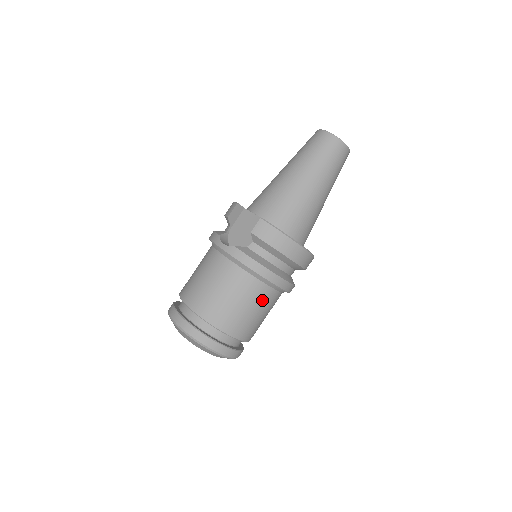
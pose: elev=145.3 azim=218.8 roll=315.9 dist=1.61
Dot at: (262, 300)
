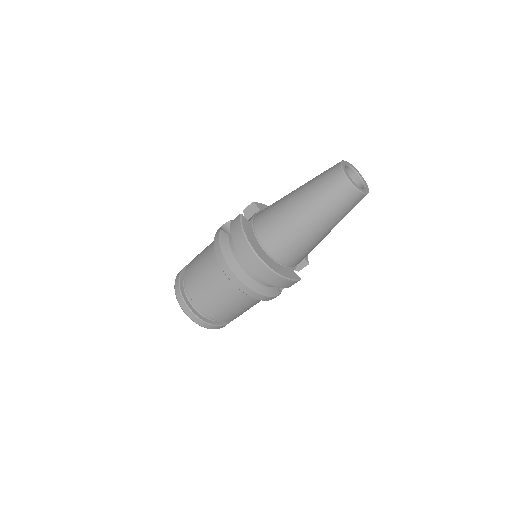
Dot at: (219, 284)
